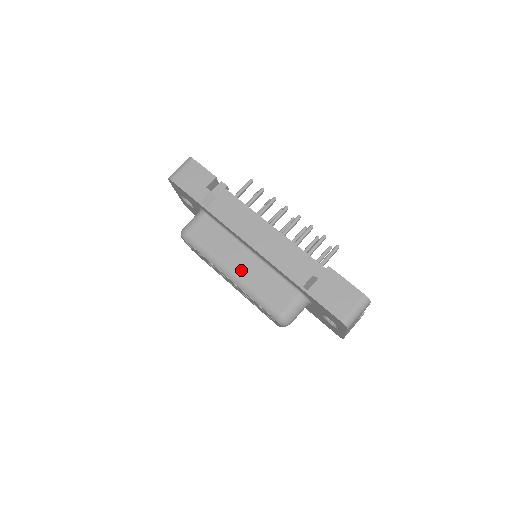
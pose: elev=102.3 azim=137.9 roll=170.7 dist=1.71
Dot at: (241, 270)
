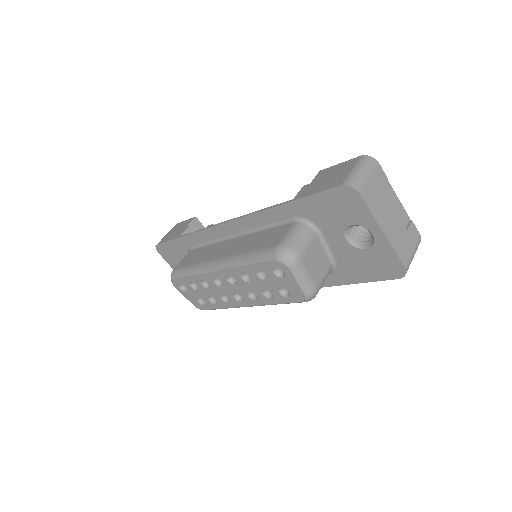
Dot at: (227, 253)
